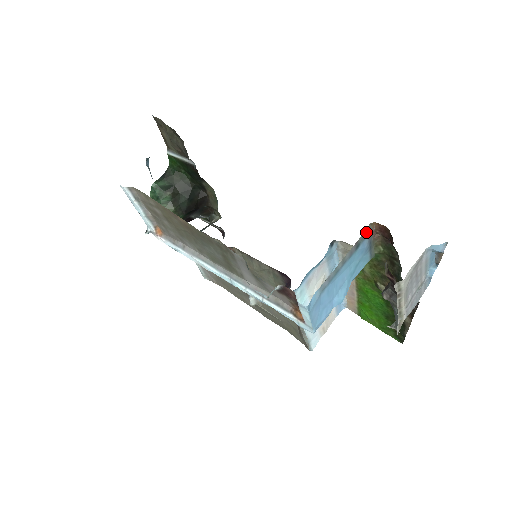
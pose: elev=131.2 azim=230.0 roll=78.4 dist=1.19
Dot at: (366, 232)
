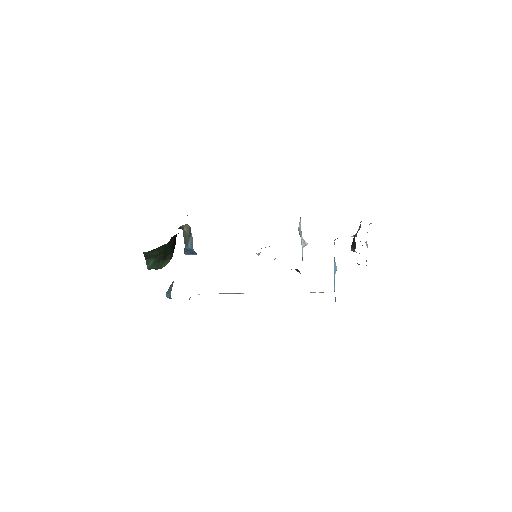
Dot at: occluded
